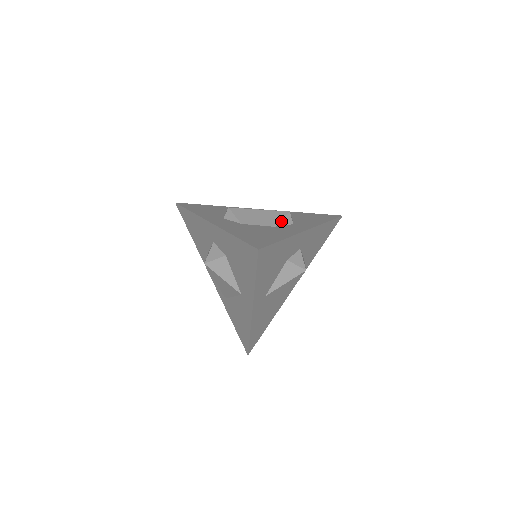
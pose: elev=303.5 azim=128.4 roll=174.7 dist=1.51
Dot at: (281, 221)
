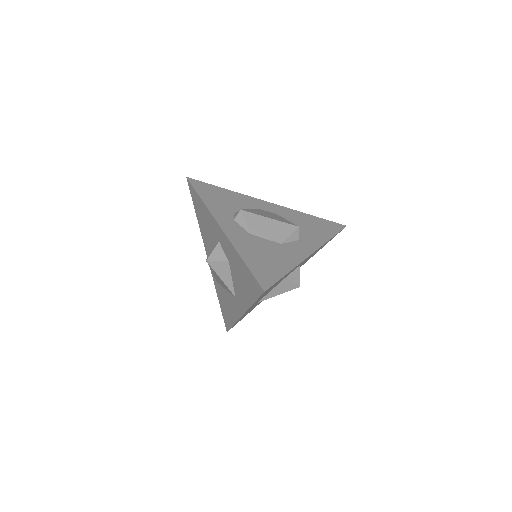
Dot at: (289, 237)
